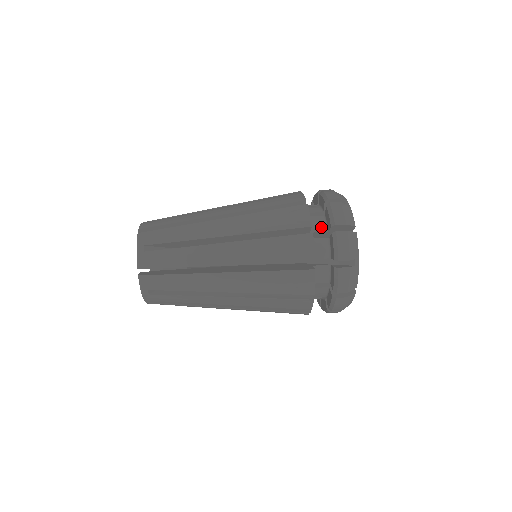
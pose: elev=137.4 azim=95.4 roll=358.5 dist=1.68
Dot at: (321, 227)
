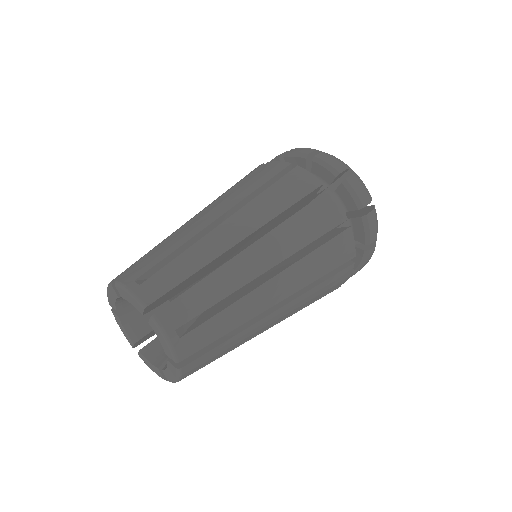
Dot at: occluded
